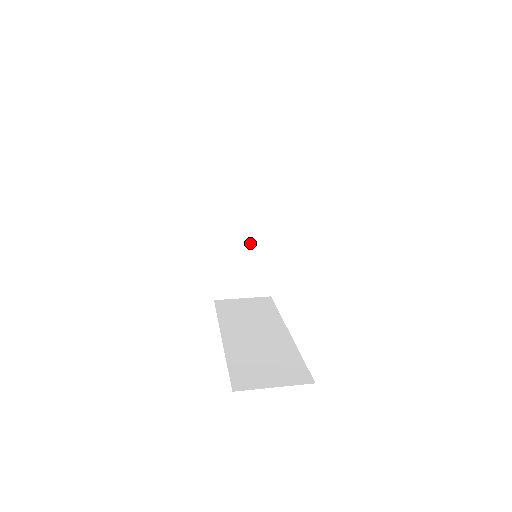
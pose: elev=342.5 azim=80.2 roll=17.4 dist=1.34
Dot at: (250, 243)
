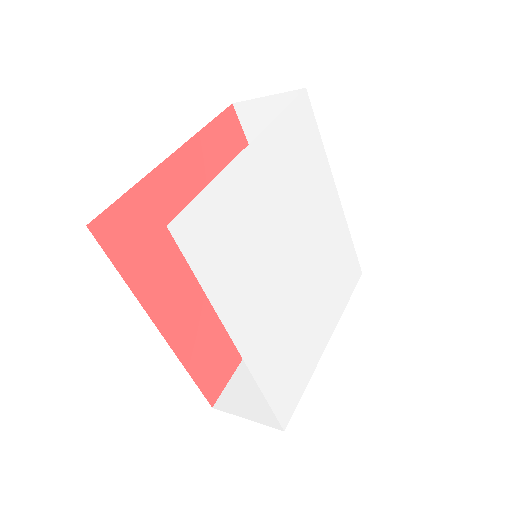
Dot at: occluded
